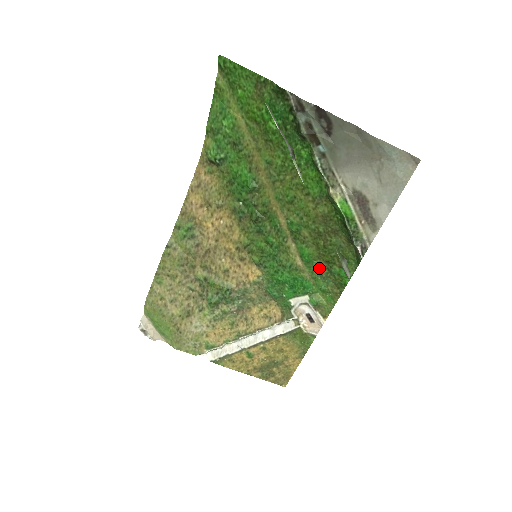
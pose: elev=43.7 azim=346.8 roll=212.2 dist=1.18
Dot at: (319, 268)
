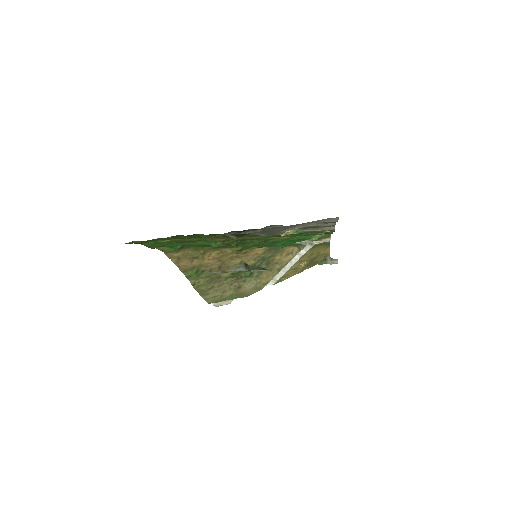
Dot at: (304, 234)
